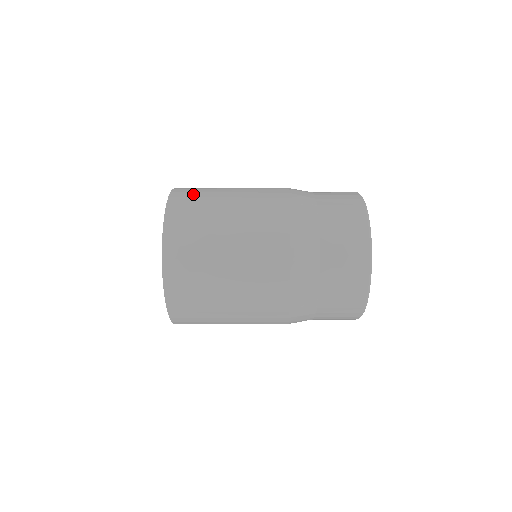
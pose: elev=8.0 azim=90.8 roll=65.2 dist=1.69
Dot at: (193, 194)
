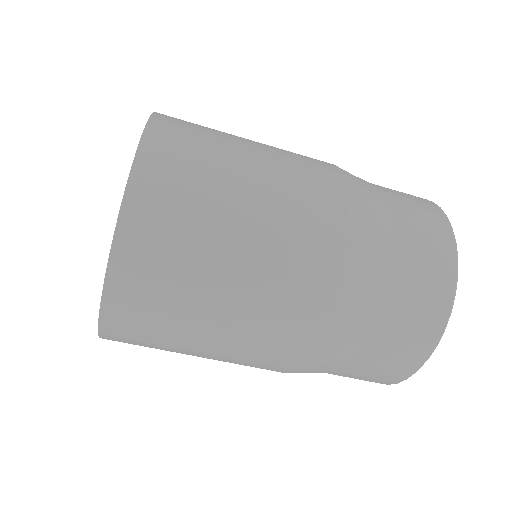
Dot at: occluded
